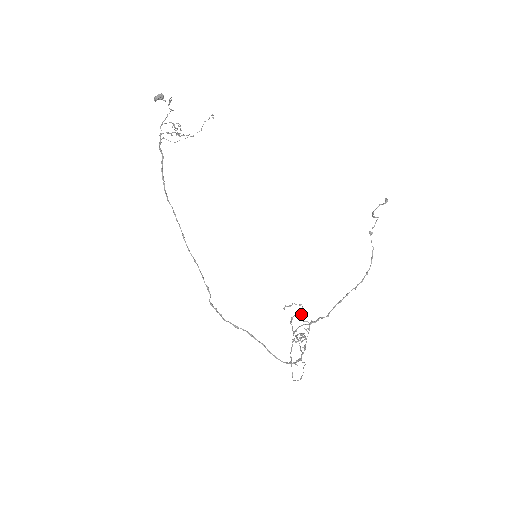
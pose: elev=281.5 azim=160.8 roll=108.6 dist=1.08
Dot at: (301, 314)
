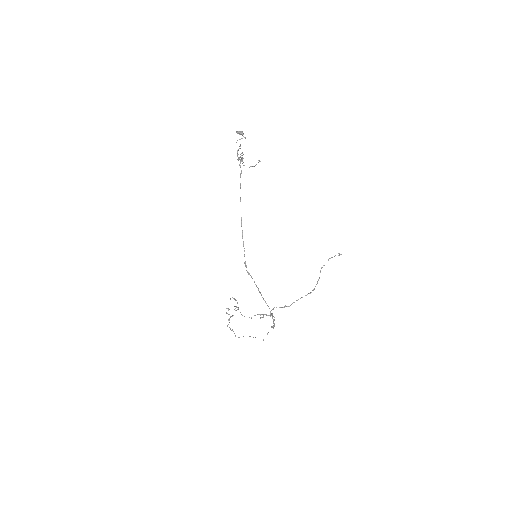
Dot at: (236, 307)
